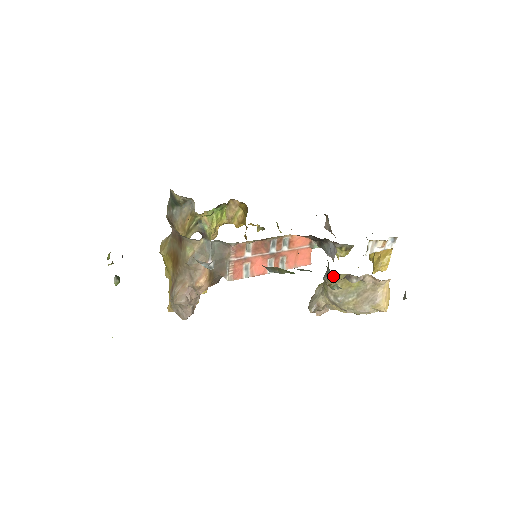
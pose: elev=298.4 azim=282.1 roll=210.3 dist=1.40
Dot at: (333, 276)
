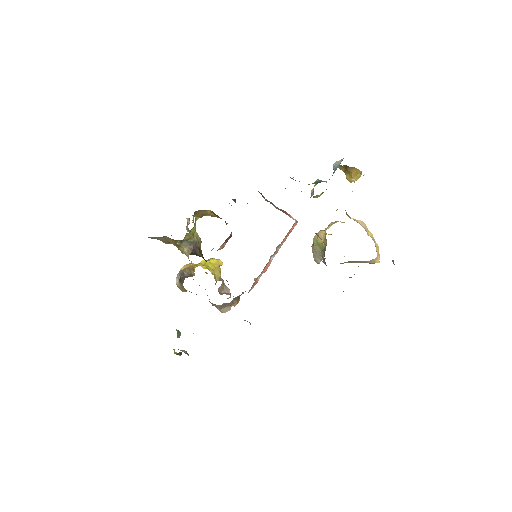
Dot at: occluded
